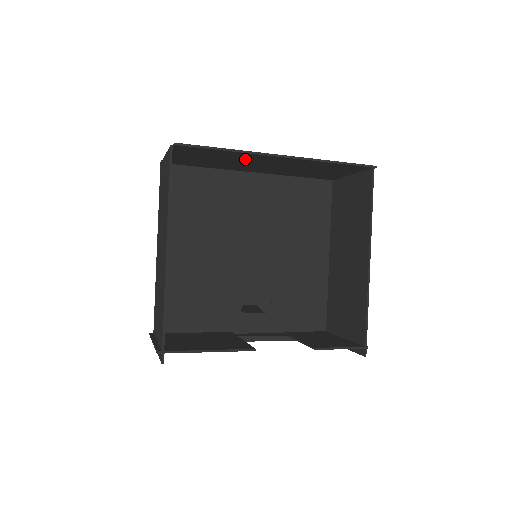
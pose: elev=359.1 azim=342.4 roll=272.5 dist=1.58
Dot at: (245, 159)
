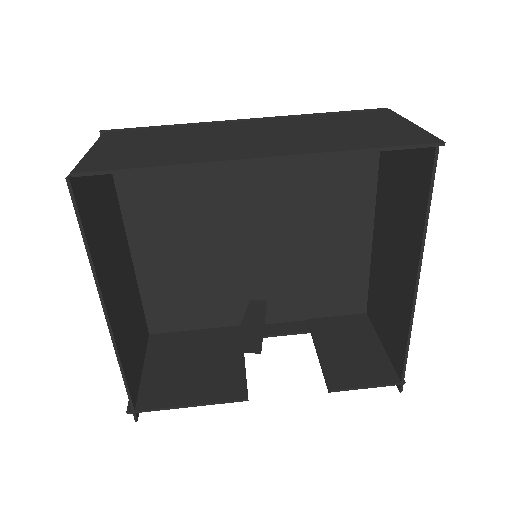
Dot at: occluded
